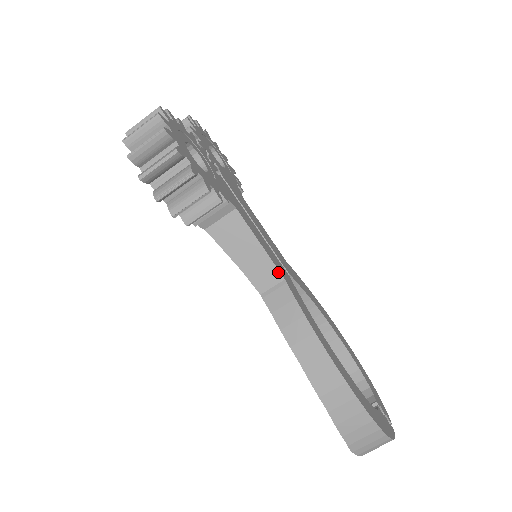
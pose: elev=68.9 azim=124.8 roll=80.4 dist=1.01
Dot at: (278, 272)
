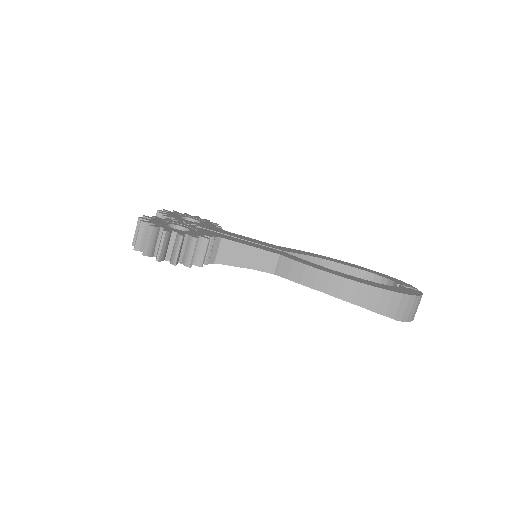
Dot at: (273, 254)
